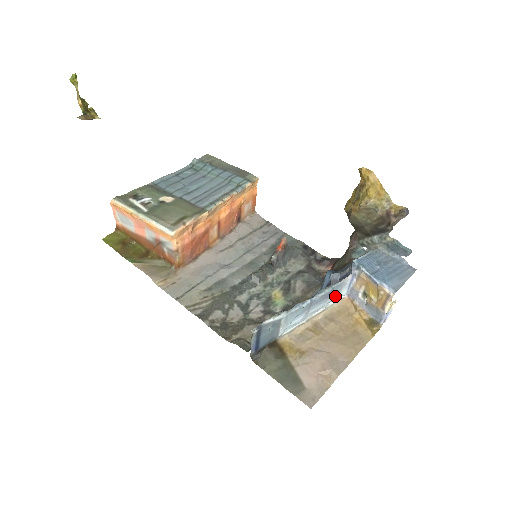
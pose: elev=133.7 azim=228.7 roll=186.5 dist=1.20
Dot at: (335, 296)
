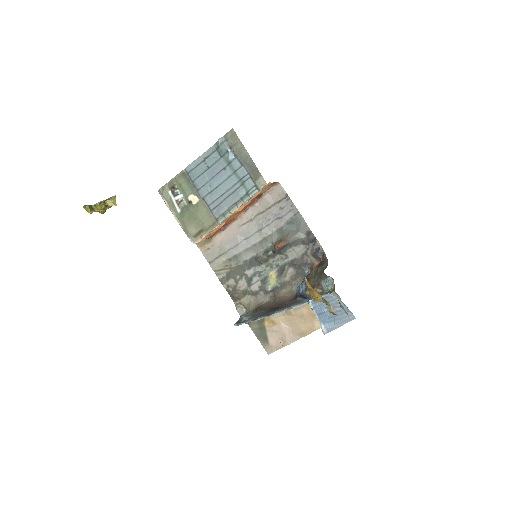
Dot at: occluded
